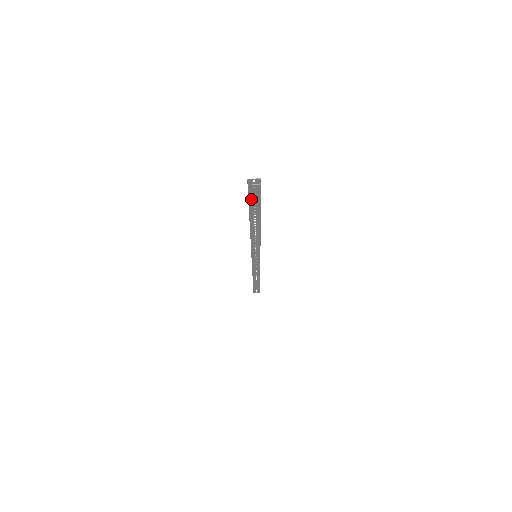
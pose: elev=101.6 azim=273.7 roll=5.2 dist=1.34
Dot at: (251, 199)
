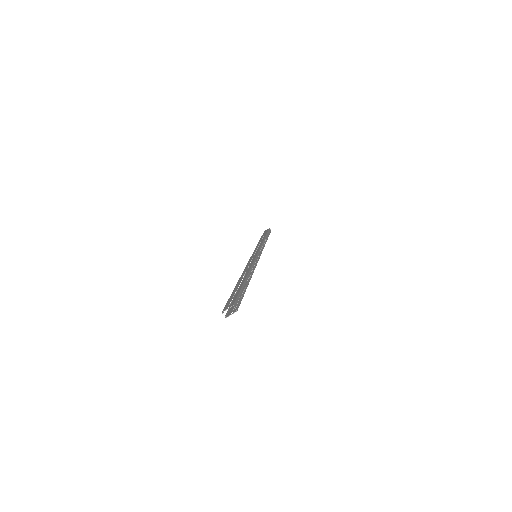
Dot at: occluded
